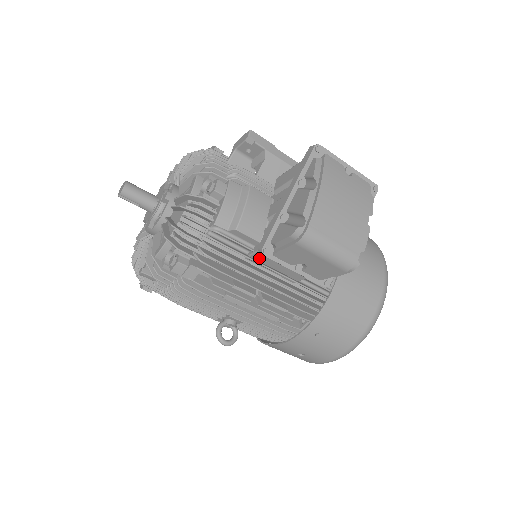
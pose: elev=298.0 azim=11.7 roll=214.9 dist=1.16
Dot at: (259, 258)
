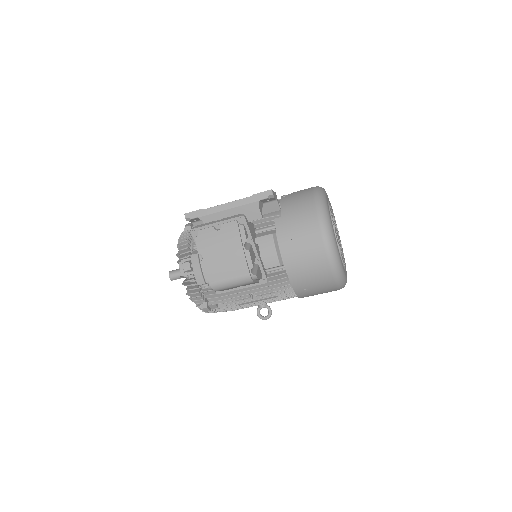
Dot at: occluded
